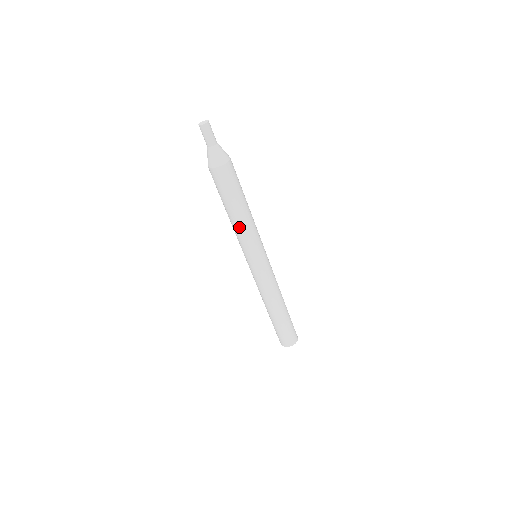
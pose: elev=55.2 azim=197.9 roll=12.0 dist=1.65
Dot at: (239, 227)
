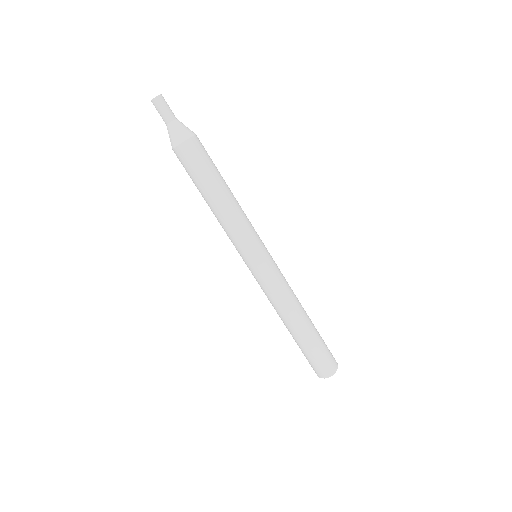
Dot at: (233, 211)
